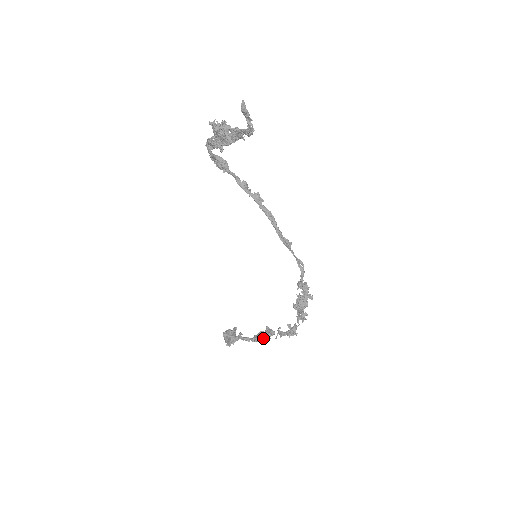
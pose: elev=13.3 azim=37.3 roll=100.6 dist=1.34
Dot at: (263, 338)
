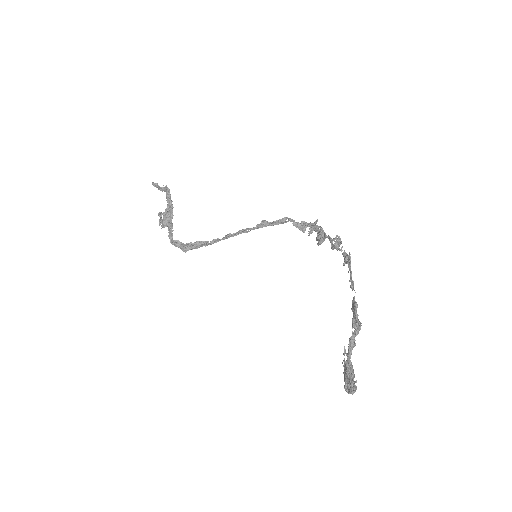
Dot at: (354, 315)
